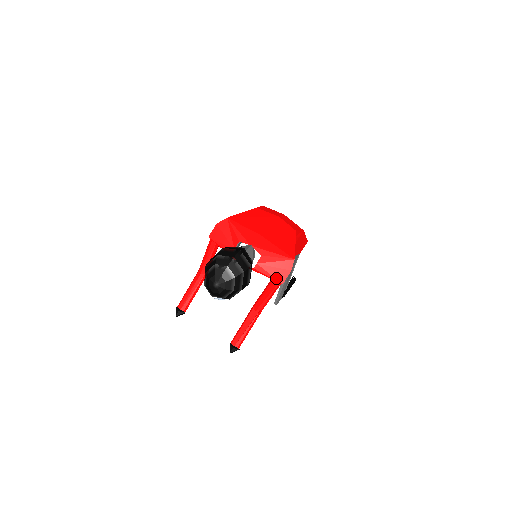
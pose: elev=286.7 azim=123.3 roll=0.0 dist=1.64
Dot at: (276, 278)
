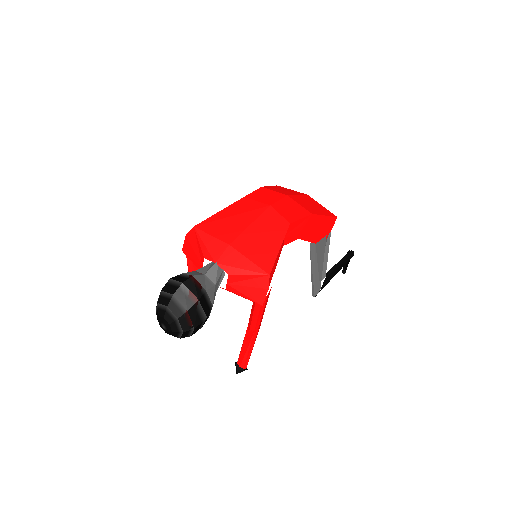
Dot at: (253, 299)
